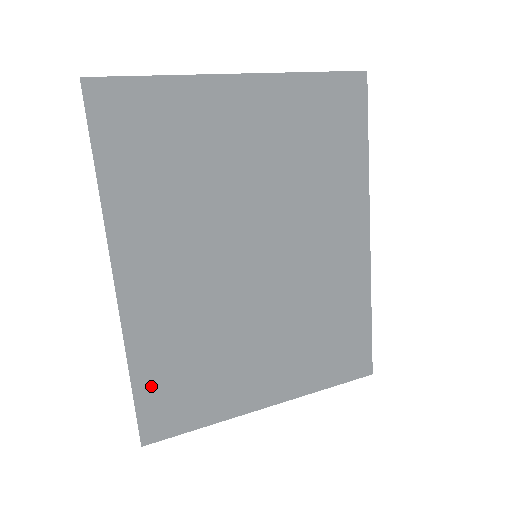
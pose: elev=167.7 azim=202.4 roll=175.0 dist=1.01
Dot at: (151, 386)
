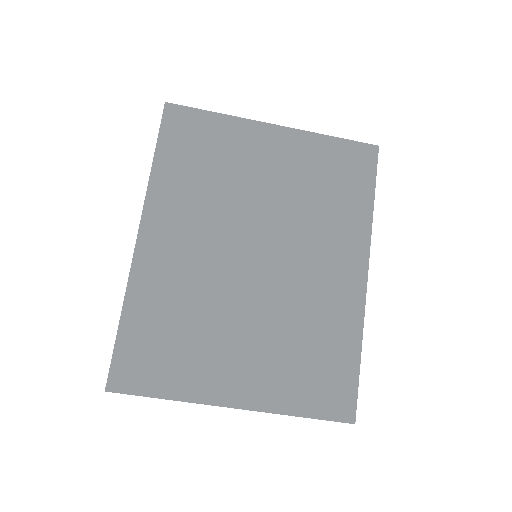
Dot at: (134, 335)
